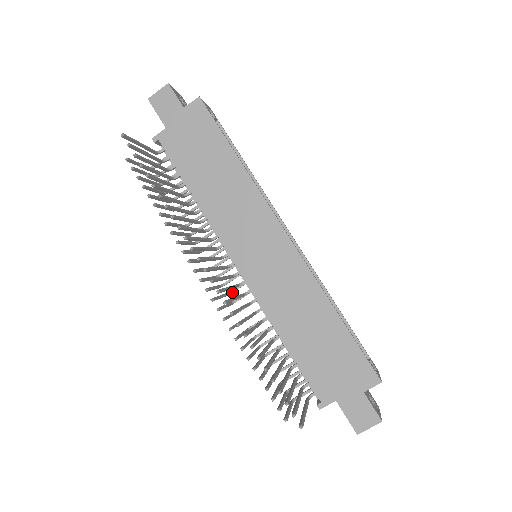
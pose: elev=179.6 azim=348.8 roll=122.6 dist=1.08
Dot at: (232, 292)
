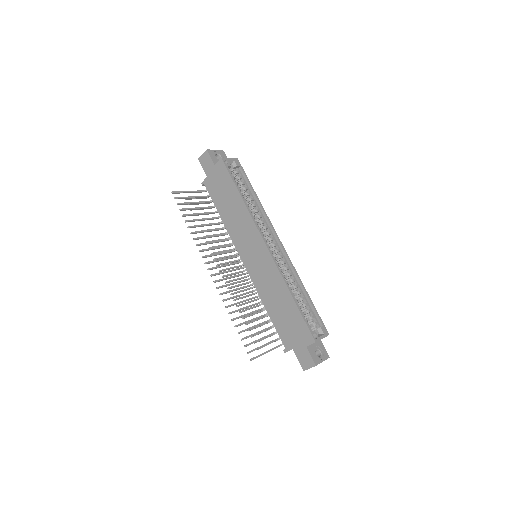
Dot at: occluded
